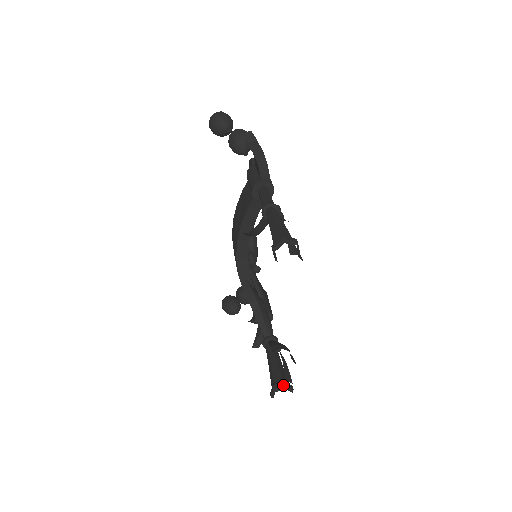
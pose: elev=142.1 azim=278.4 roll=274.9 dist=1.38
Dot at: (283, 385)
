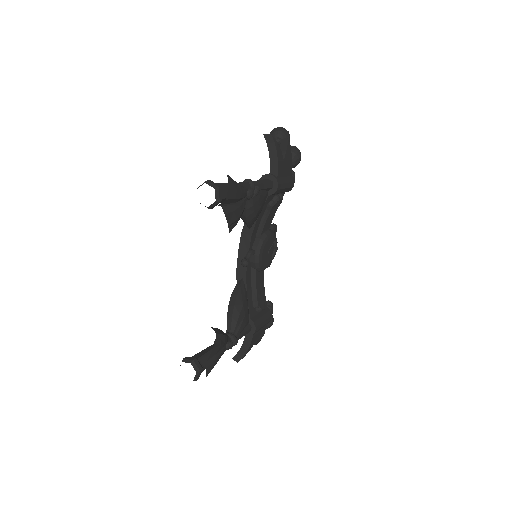
Dot at: (191, 359)
